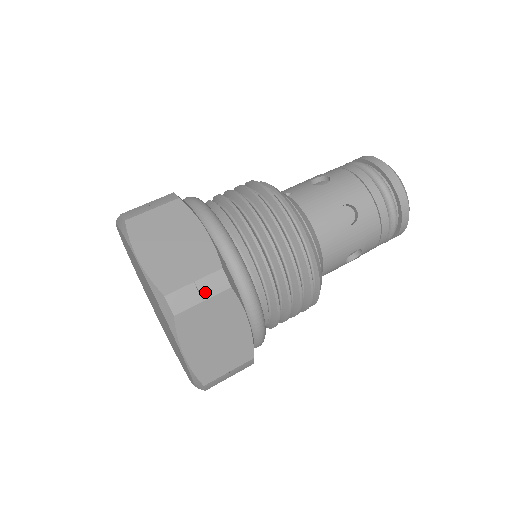
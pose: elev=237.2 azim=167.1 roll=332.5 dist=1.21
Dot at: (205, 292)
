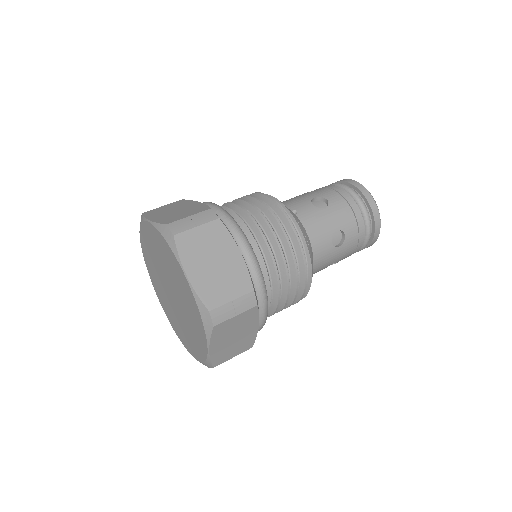
Dot at: (239, 309)
